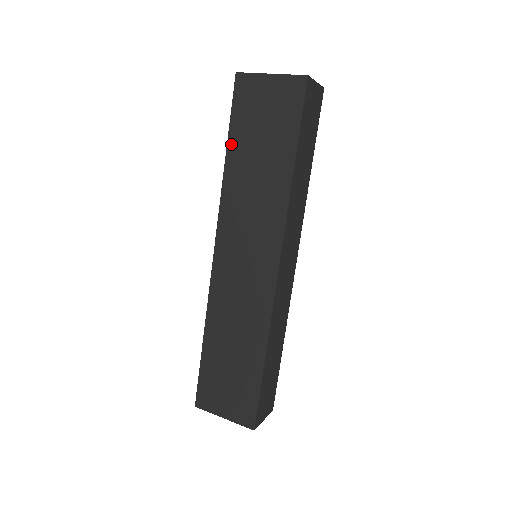
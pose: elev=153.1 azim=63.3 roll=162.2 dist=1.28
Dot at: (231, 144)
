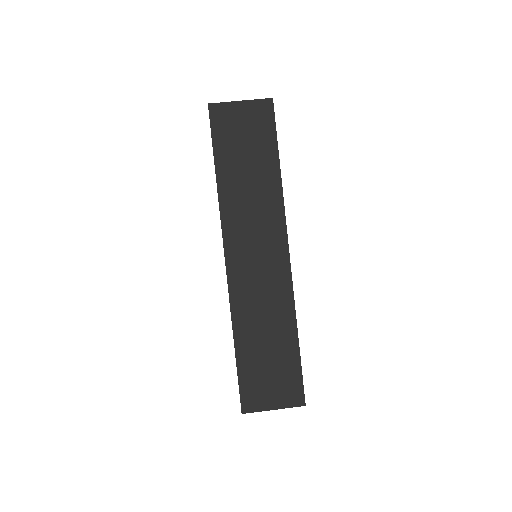
Dot at: (218, 163)
